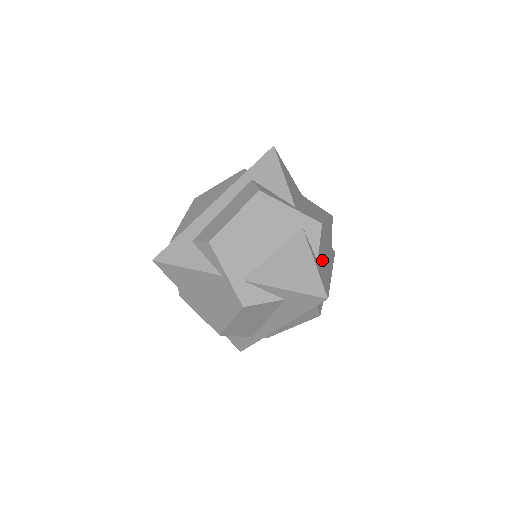
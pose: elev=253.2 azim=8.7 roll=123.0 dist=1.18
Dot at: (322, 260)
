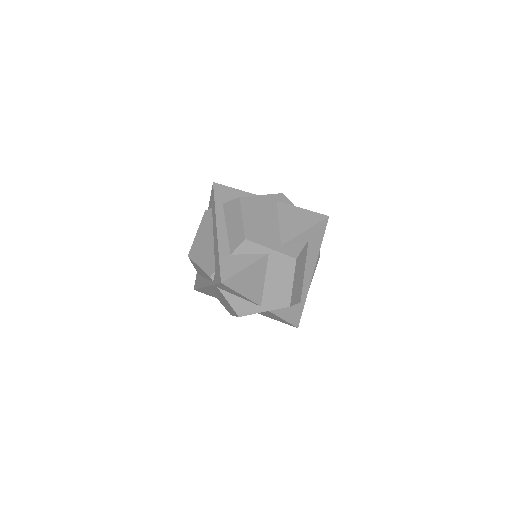
Dot at: occluded
